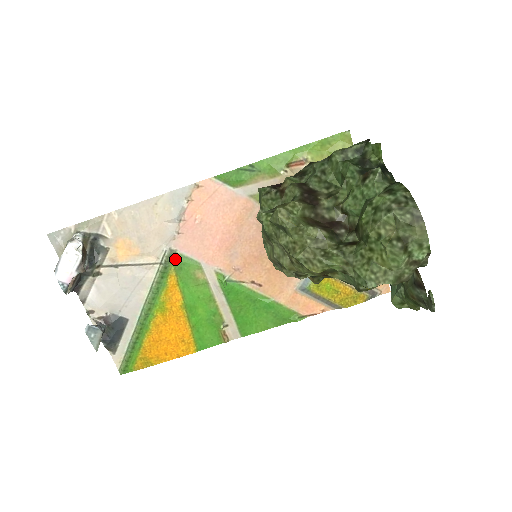
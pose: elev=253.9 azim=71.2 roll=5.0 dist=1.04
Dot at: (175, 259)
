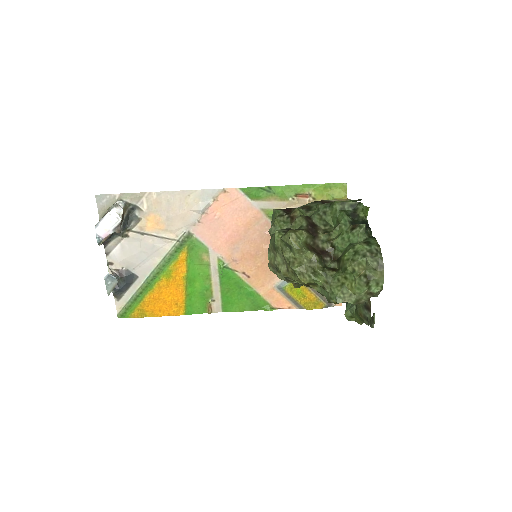
Dot at: (190, 240)
